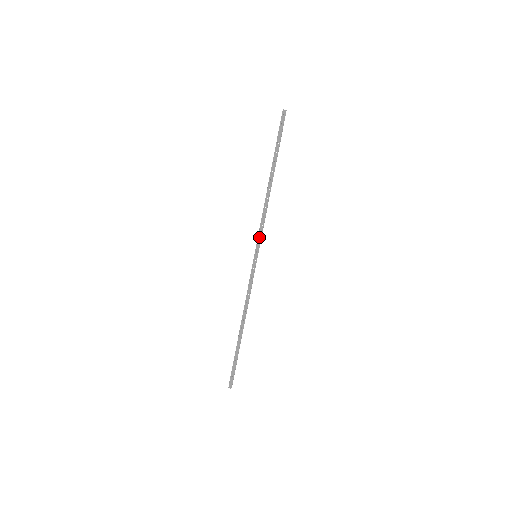
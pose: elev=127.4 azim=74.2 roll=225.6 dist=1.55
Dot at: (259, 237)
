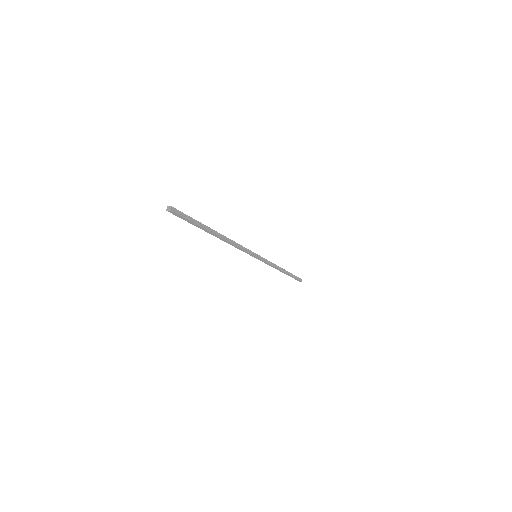
Dot at: (263, 259)
